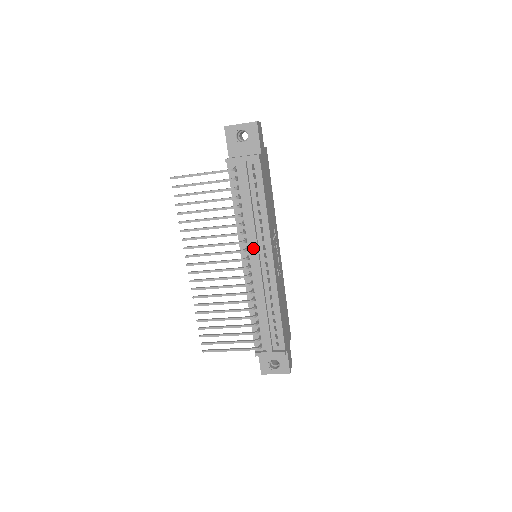
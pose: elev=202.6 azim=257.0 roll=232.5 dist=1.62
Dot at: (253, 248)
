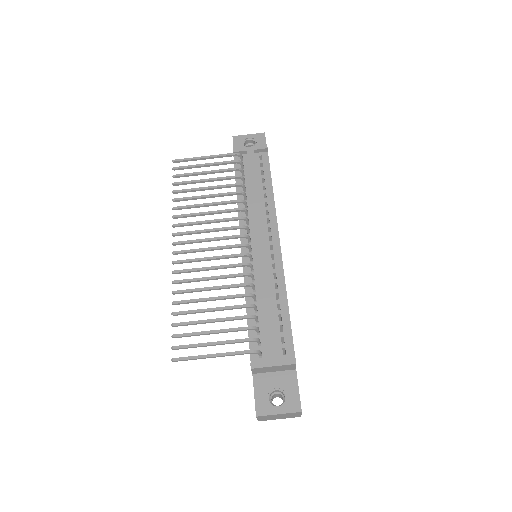
Dot at: (257, 227)
